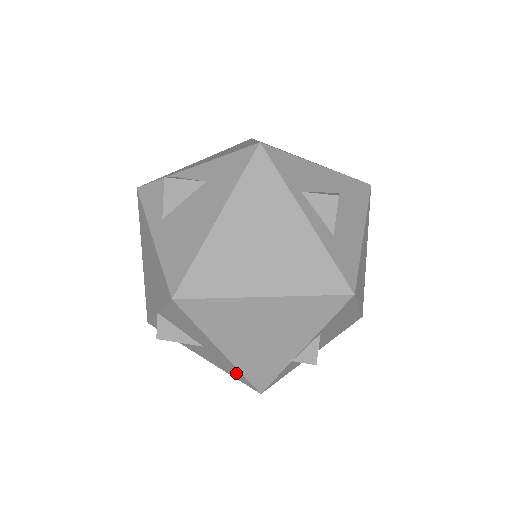
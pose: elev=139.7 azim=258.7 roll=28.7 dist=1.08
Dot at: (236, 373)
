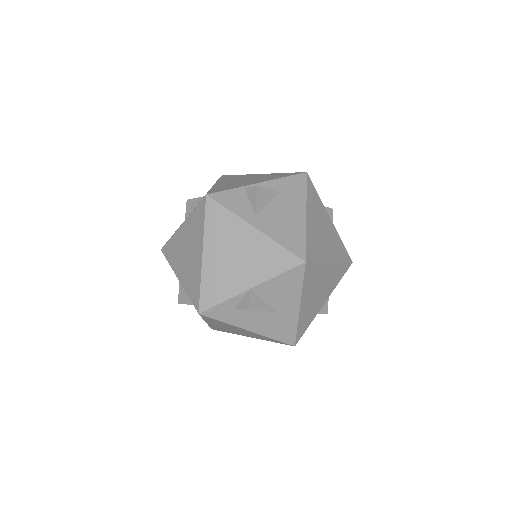
Dot at: (288, 331)
